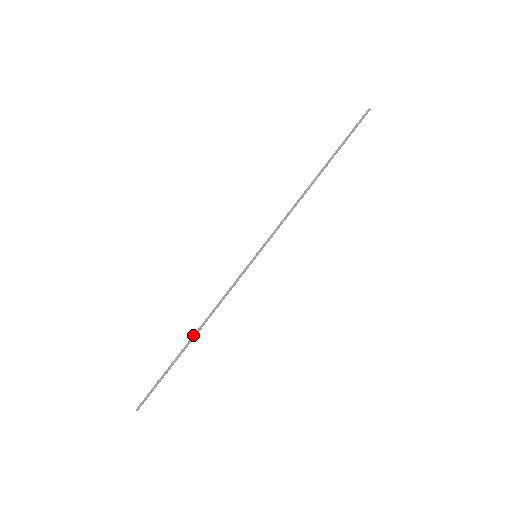
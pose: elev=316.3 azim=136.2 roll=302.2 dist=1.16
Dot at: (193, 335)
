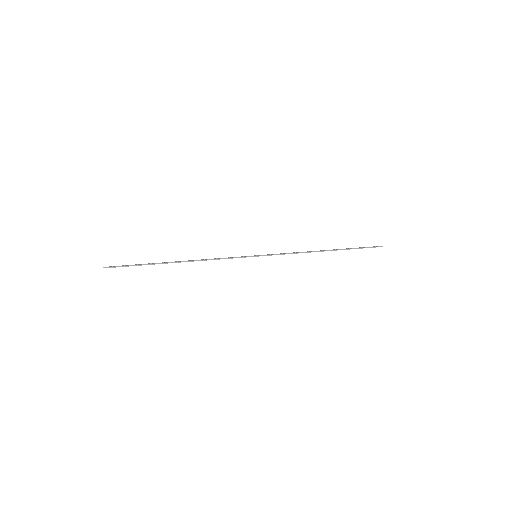
Dot at: (180, 262)
